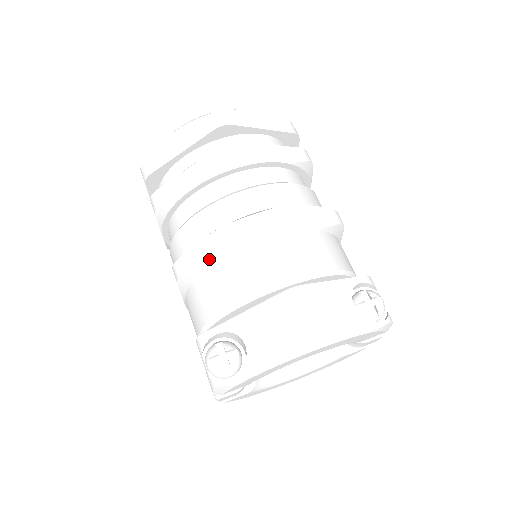
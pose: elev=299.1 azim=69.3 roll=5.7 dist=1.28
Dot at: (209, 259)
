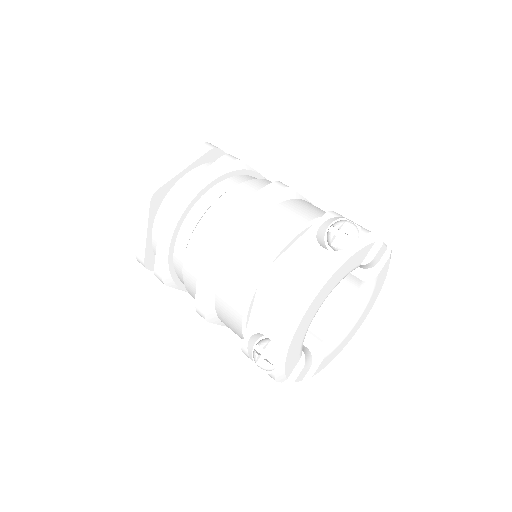
Dot at: (209, 293)
